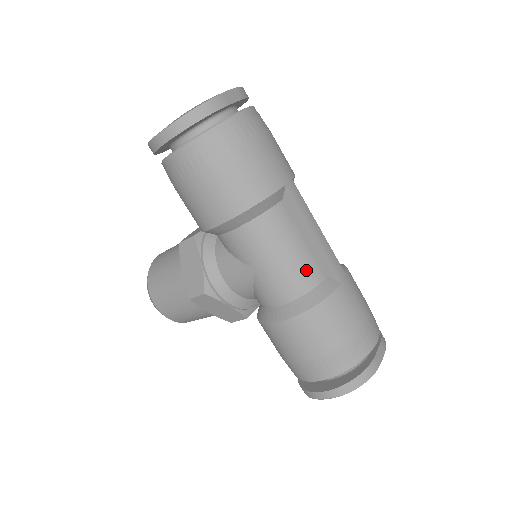
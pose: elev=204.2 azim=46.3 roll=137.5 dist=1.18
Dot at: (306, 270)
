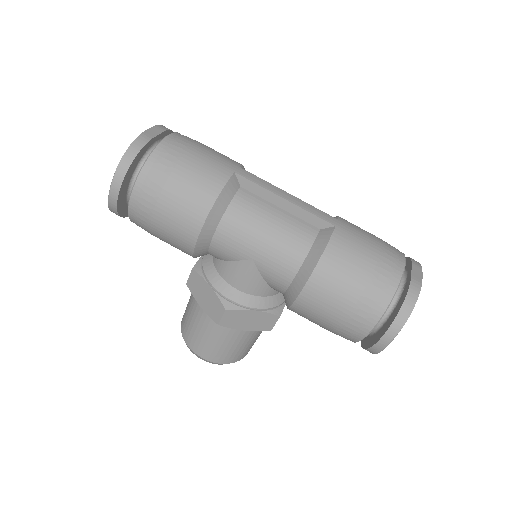
Dot at: (296, 233)
